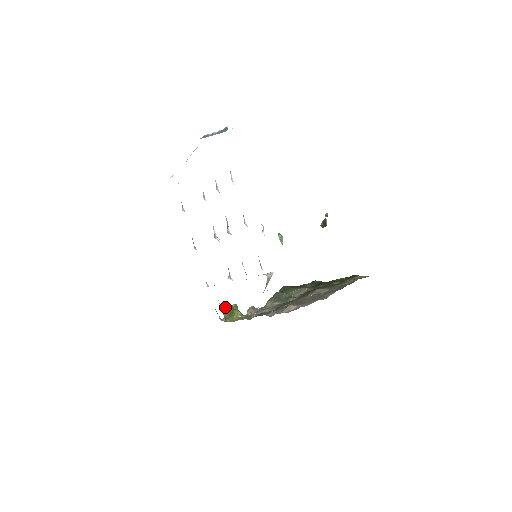
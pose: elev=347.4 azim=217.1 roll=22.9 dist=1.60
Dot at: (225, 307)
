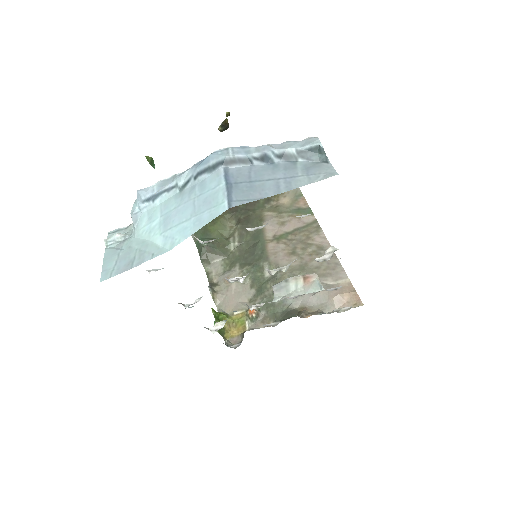
Dot at: occluded
